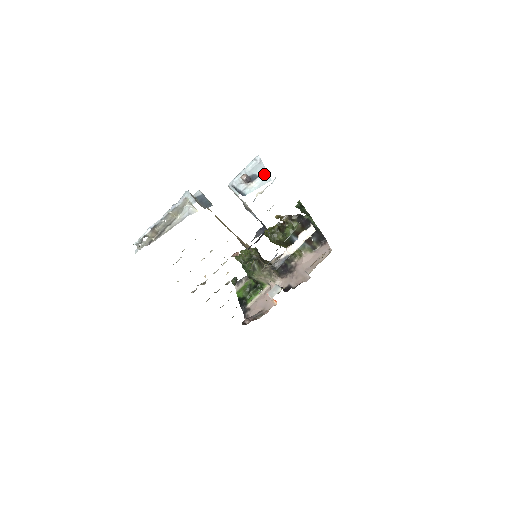
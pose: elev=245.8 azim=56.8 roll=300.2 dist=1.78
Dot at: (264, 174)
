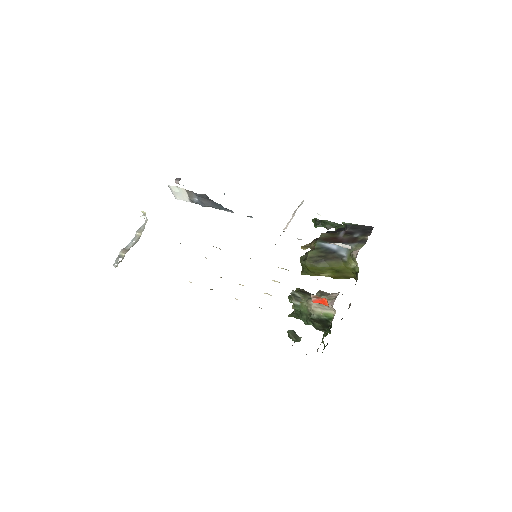
Dot at: occluded
